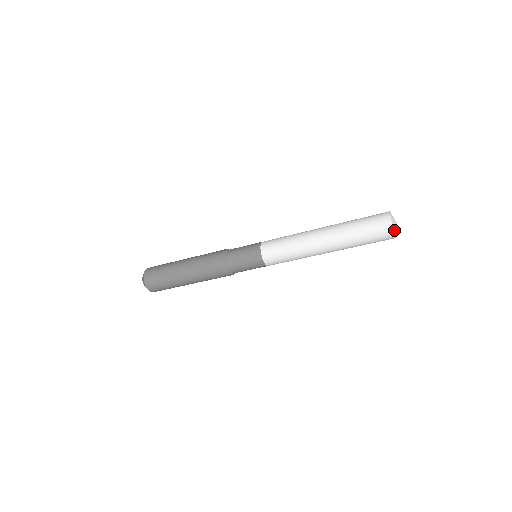
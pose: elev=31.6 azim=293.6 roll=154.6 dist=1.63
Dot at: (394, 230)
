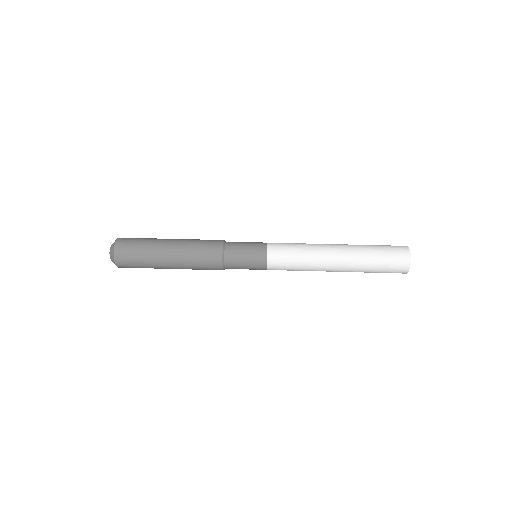
Dot at: occluded
